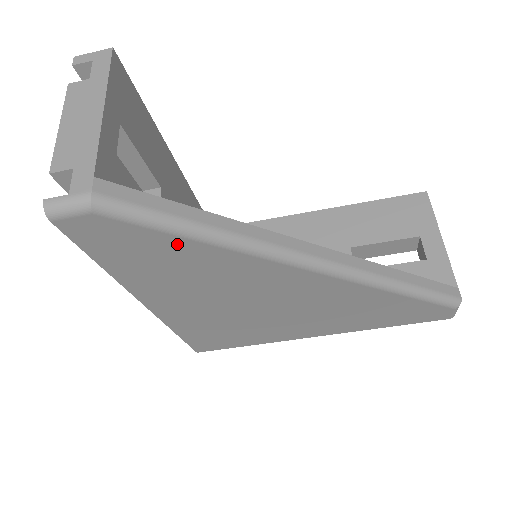
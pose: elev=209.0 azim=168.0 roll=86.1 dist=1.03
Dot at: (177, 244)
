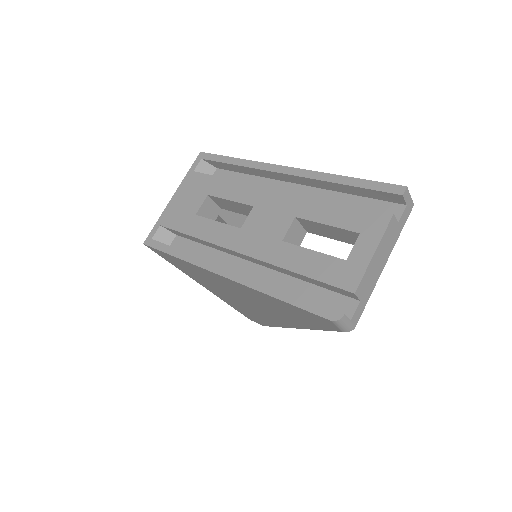
Dot at: (312, 325)
